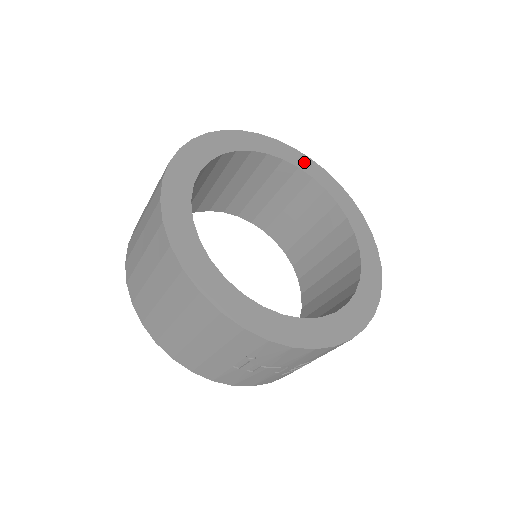
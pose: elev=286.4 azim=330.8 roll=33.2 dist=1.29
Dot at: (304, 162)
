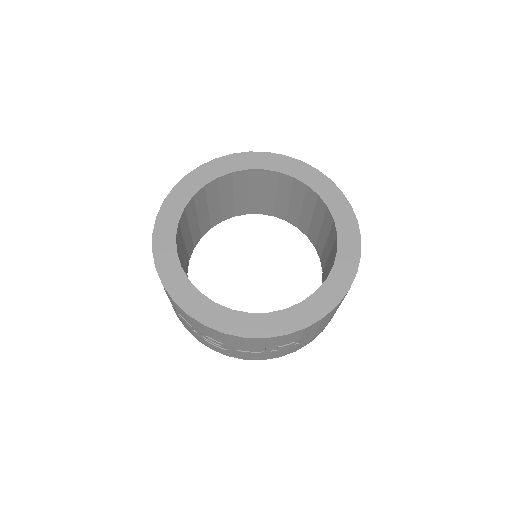
Dot at: (340, 206)
